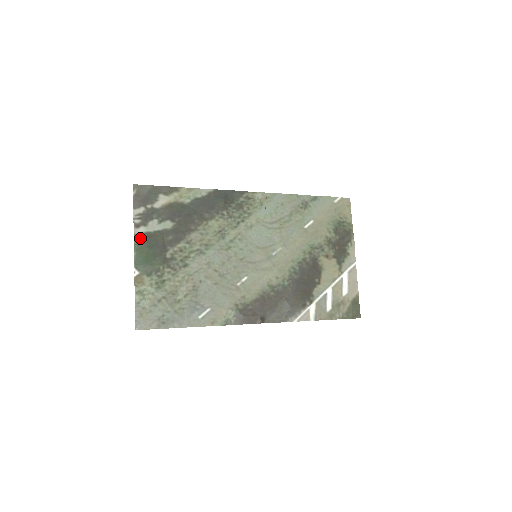
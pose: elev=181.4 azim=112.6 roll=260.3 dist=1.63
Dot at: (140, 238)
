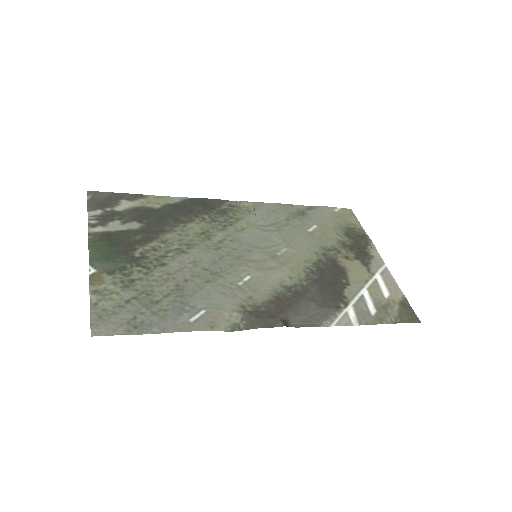
Dot at: (97, 236)
